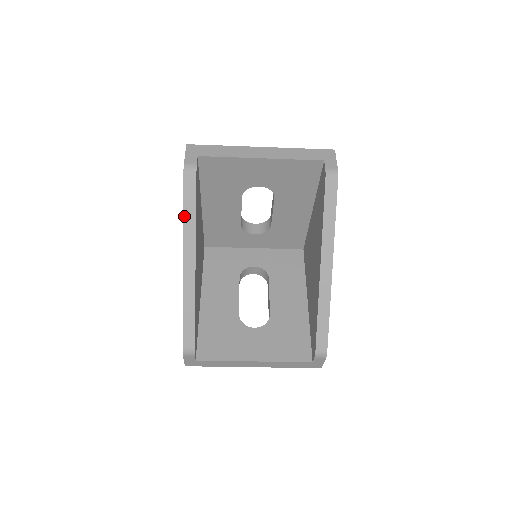
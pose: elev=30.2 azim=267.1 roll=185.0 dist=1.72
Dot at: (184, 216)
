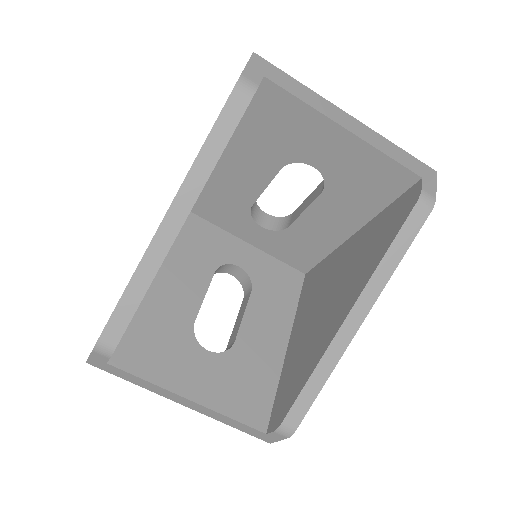
Dot at: (202, 150)
